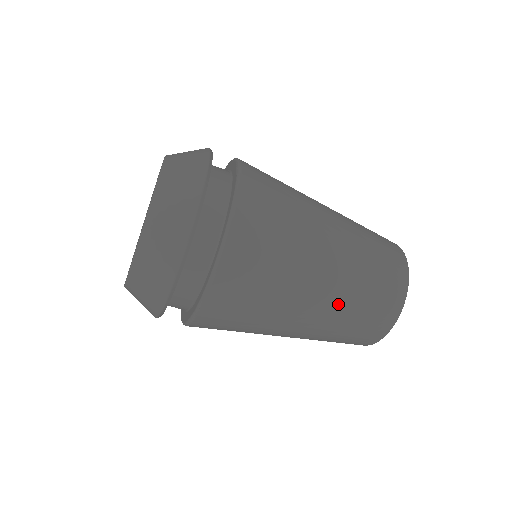
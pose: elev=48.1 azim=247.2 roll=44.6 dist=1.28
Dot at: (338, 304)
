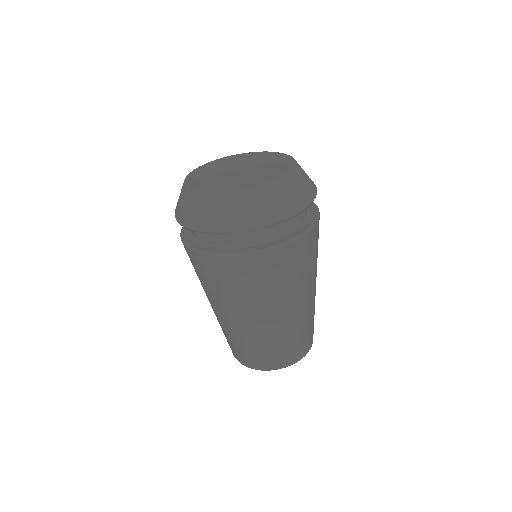
Dot at: (314, 305)
